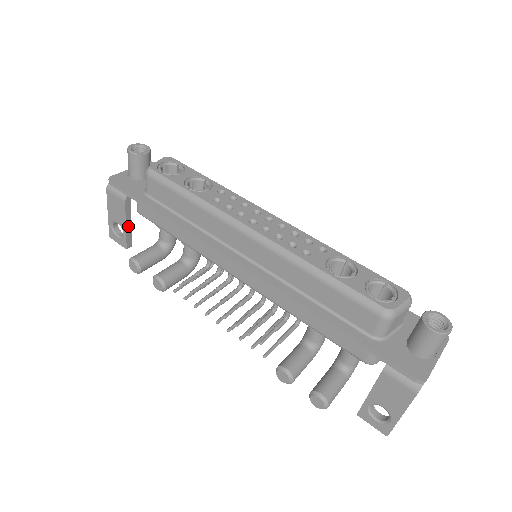
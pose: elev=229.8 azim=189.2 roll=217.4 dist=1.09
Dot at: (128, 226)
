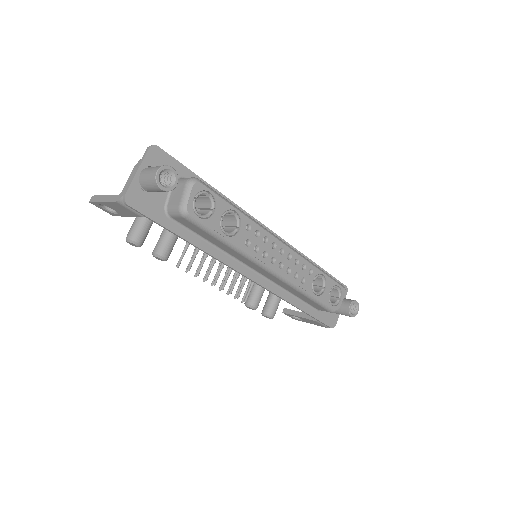
Dot at: occluded
